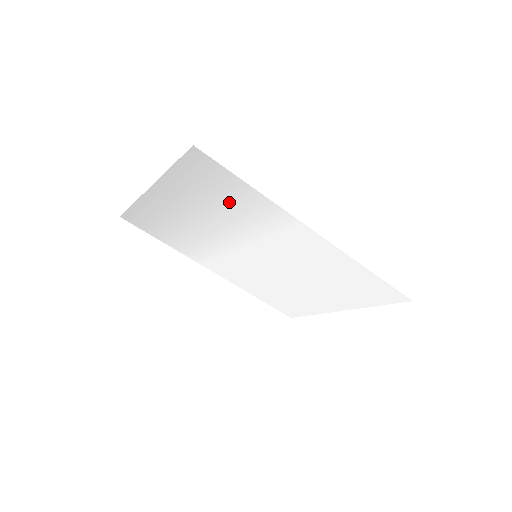
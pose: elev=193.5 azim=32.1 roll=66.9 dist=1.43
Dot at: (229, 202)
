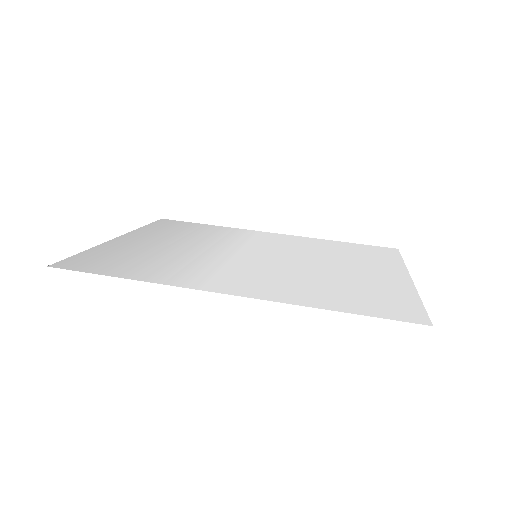
Dot at: (148, 263)
